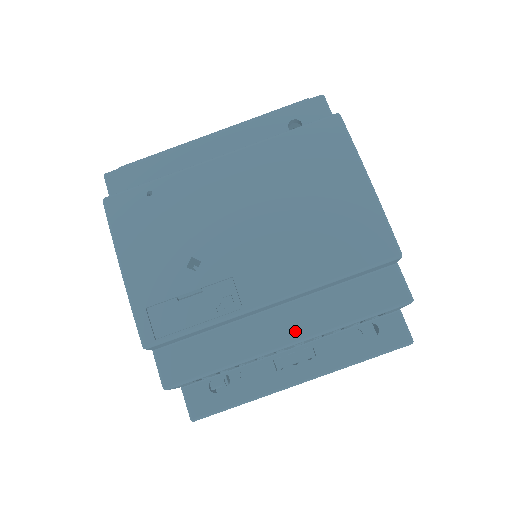
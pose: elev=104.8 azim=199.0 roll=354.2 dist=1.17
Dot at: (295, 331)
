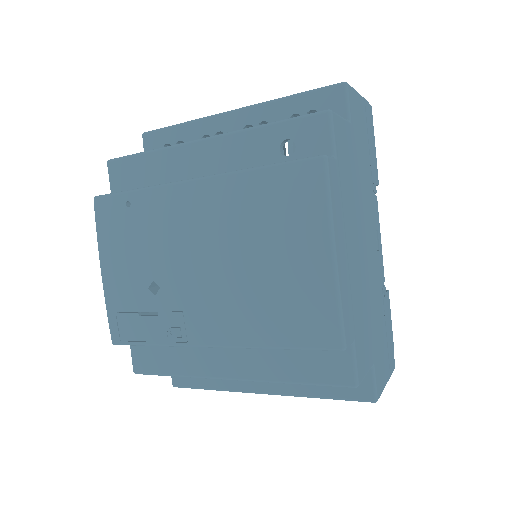
Dot at: (239, 370)
